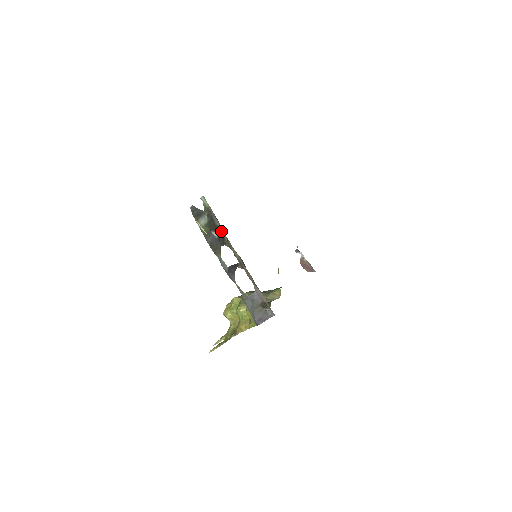
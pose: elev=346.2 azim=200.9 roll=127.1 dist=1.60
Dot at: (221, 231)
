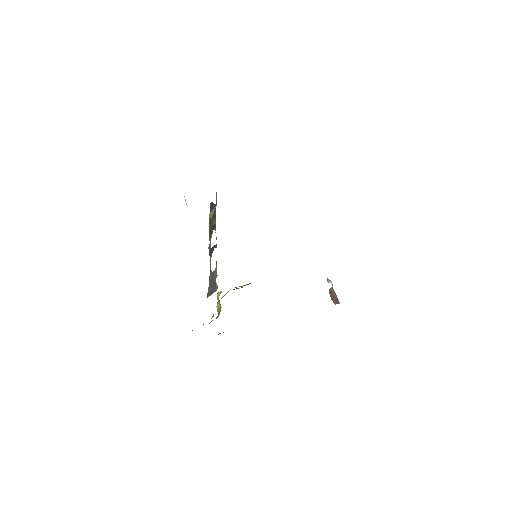
Dot at: (215, 217)
